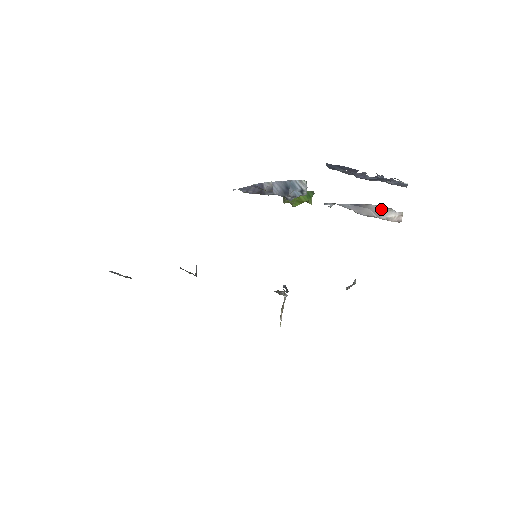
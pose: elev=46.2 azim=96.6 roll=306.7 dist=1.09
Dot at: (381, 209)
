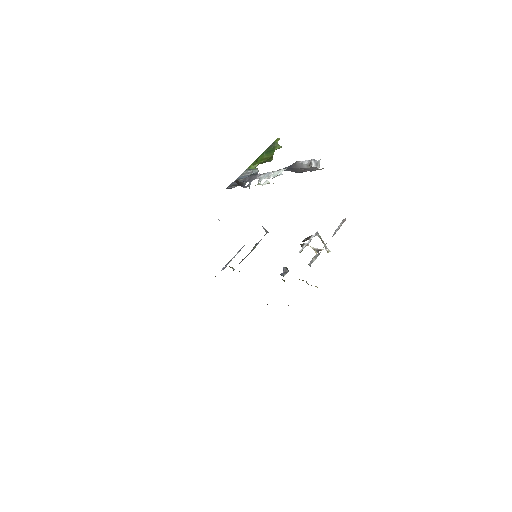
Dot at: (304, 166)
